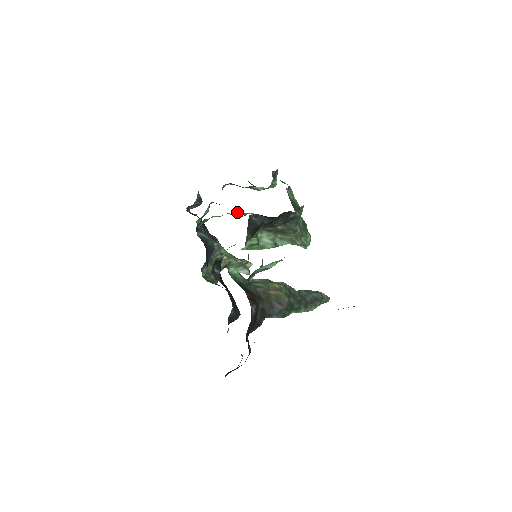
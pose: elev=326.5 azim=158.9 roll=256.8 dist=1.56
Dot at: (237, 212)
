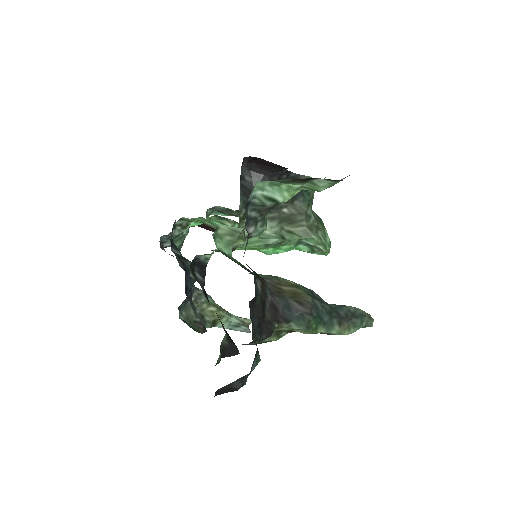
Dot at: occluded
